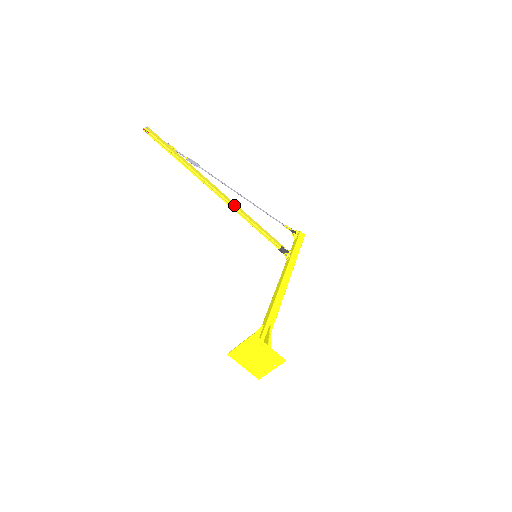
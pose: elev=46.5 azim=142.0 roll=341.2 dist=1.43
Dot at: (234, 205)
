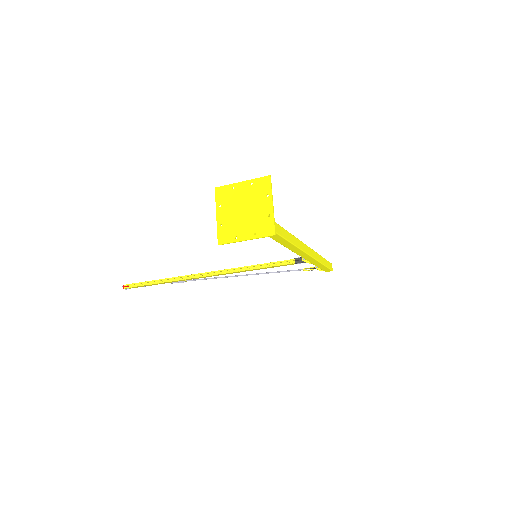
Dot at: (227, 270)
